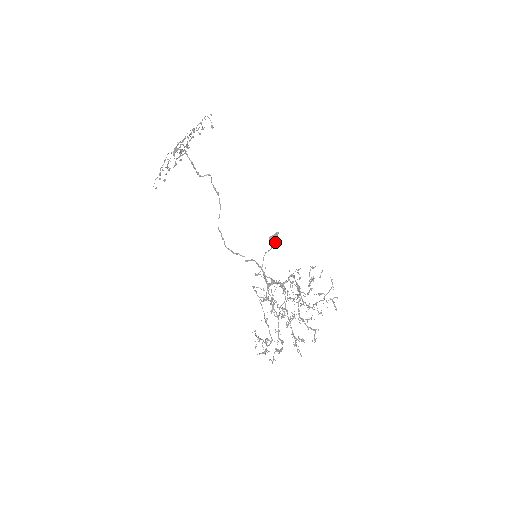
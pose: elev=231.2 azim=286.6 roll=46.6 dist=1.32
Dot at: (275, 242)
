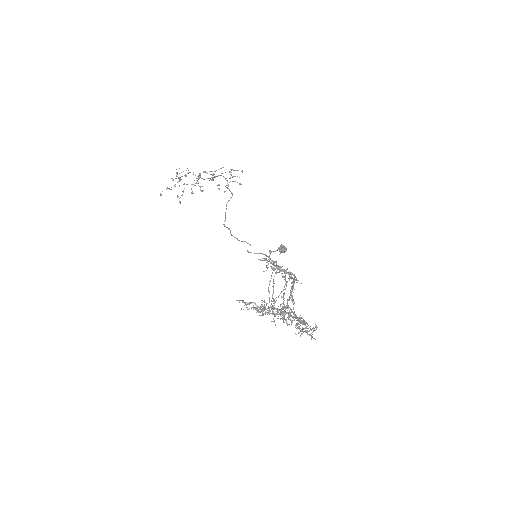
Dot at: (286, 250)
